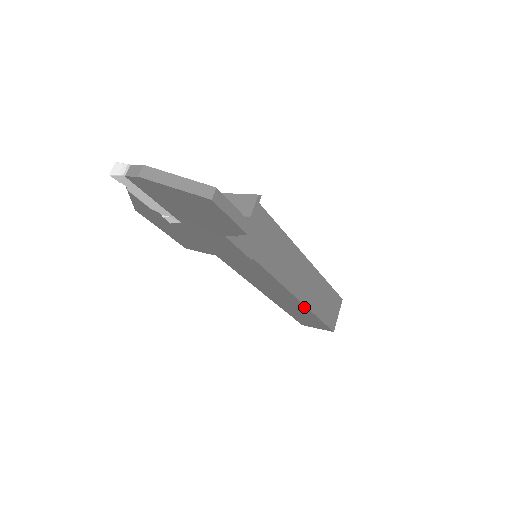
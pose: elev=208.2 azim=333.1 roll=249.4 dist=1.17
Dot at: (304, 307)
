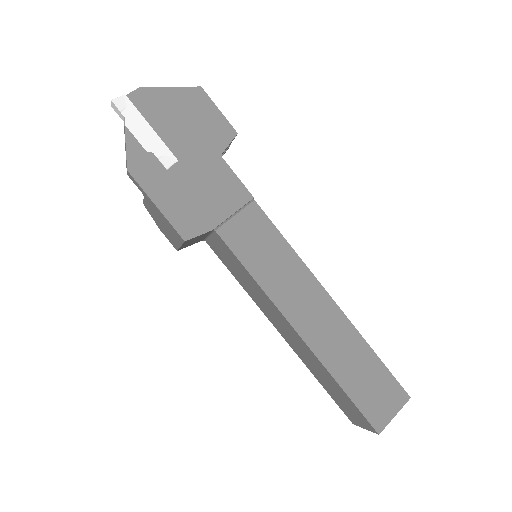
Dot at: (344, 321)
